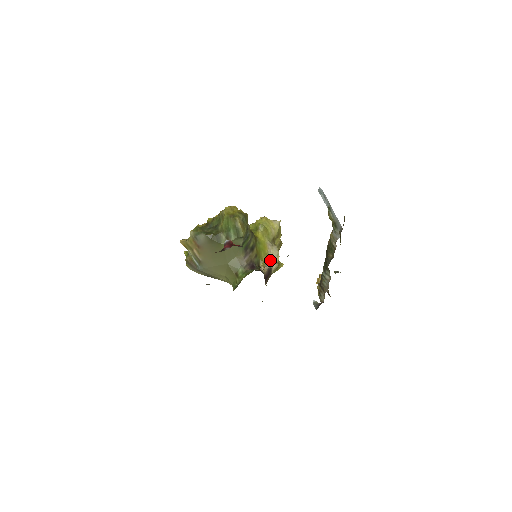
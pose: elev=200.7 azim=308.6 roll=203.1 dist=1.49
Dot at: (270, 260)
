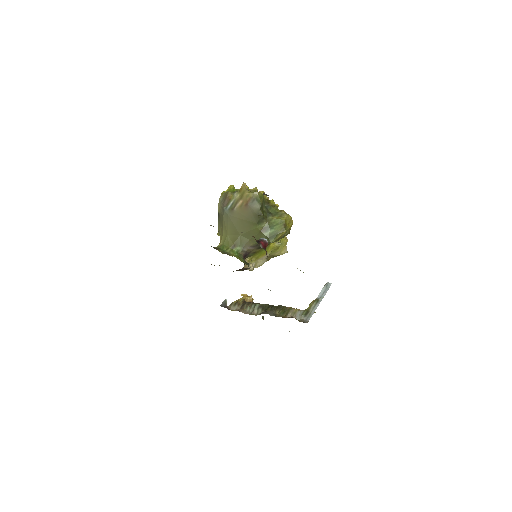
Dot at: (254, 263)
